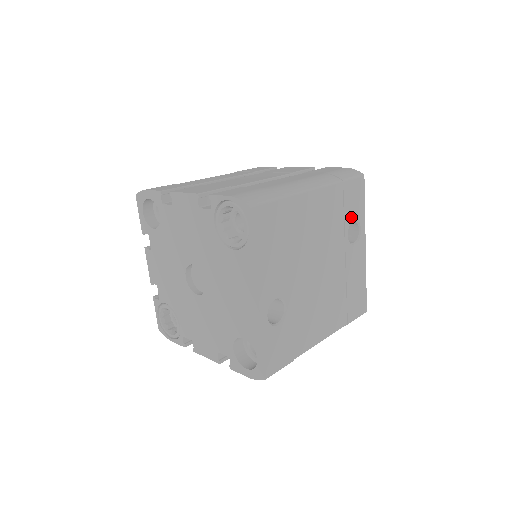
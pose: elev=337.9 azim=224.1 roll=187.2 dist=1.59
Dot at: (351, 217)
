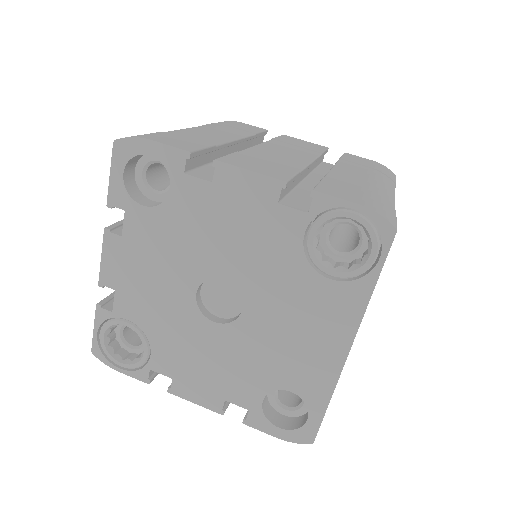
Dot at: occluded
